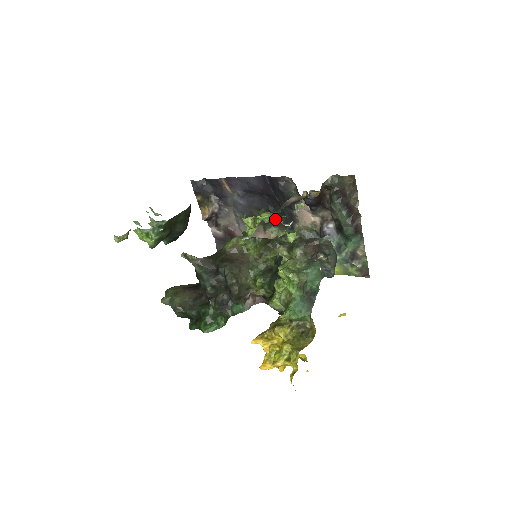
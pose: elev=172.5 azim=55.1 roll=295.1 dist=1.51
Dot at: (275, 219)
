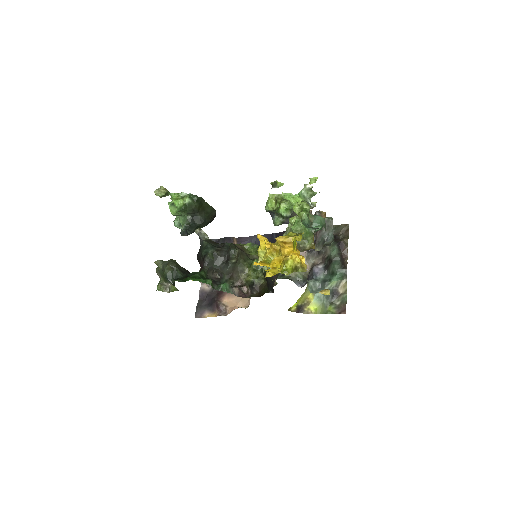
Dot at: (293, 202)
